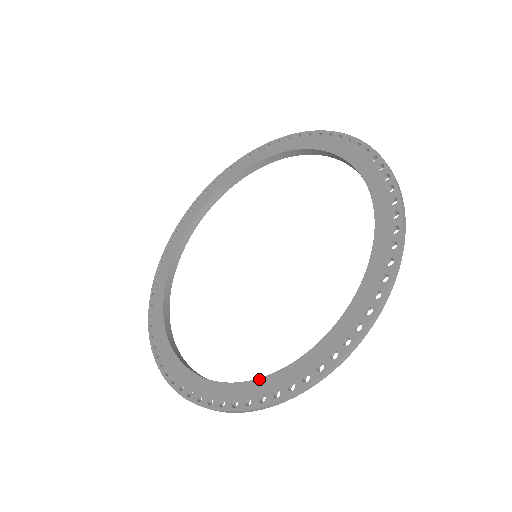
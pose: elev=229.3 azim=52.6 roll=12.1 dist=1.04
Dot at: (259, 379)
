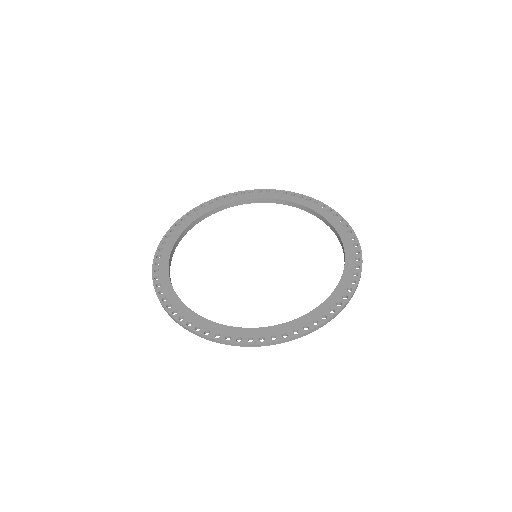
Dot at: (240, 328)
